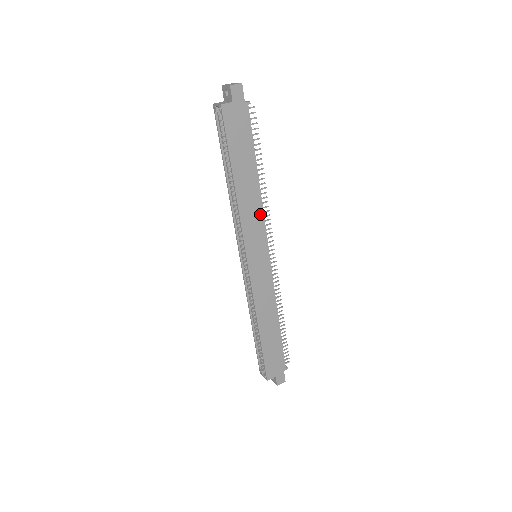
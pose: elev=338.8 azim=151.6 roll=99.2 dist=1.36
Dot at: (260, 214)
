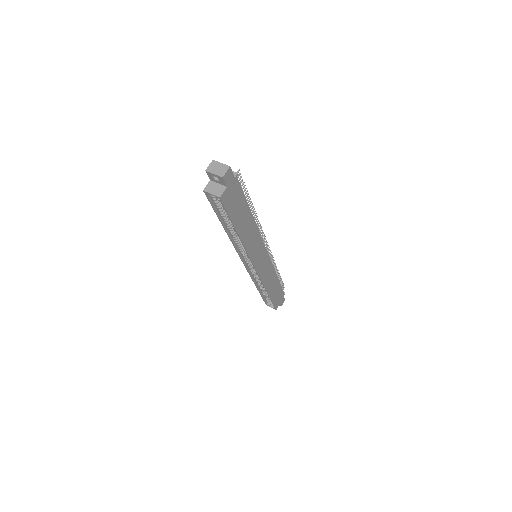
Dot at: (257, 235)
